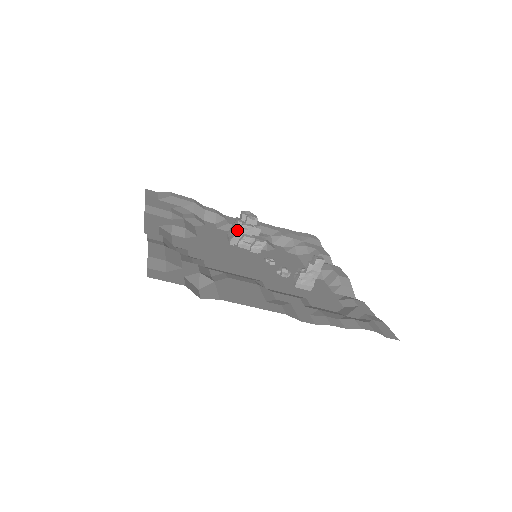
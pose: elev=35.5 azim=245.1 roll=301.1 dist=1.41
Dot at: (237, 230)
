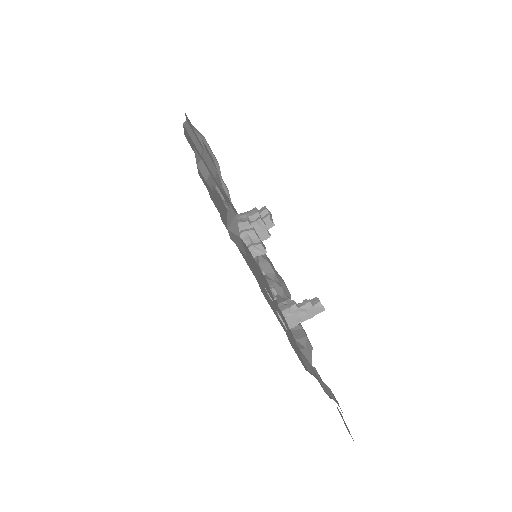
Dot at: (249, 219)
